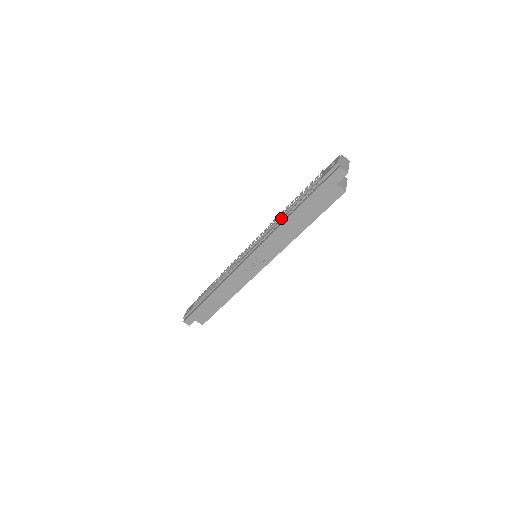
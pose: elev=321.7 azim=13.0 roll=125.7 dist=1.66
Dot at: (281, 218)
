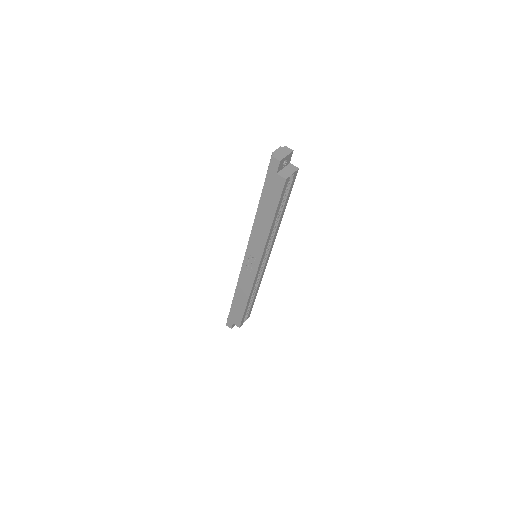
Dot at: occluded
